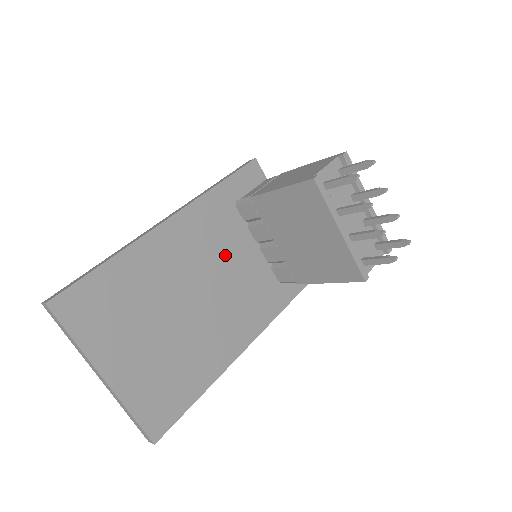
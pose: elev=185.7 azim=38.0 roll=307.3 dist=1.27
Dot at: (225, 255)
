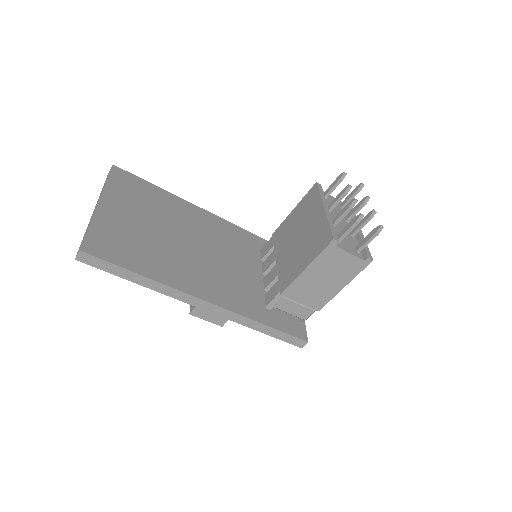
Dot at: (233, 255)
